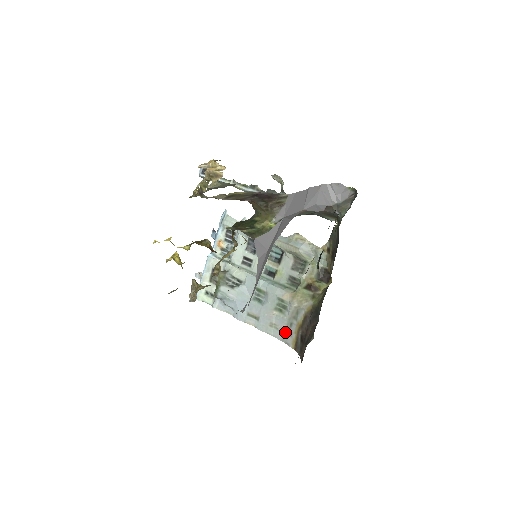
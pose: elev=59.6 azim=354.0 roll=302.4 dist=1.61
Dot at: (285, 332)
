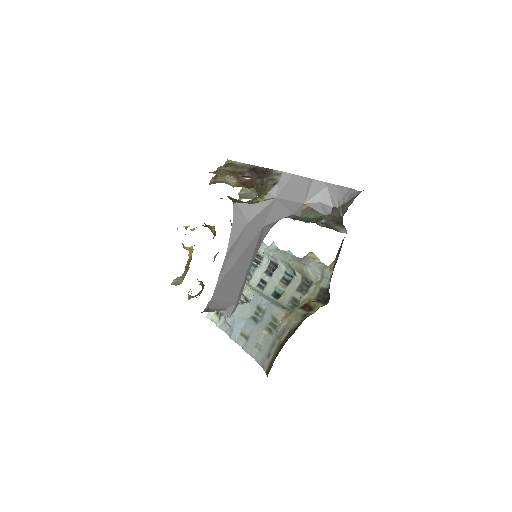
Dot at: (266, 354)
